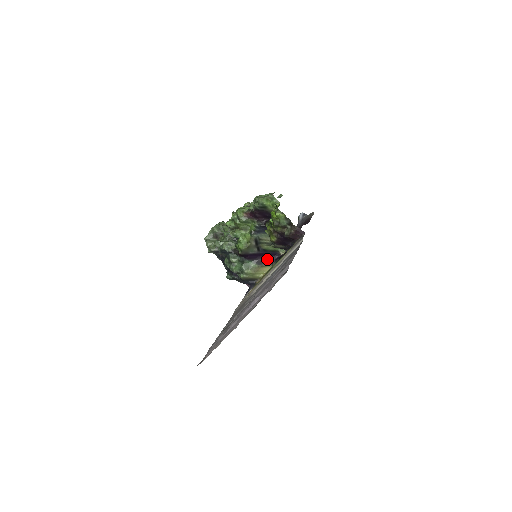
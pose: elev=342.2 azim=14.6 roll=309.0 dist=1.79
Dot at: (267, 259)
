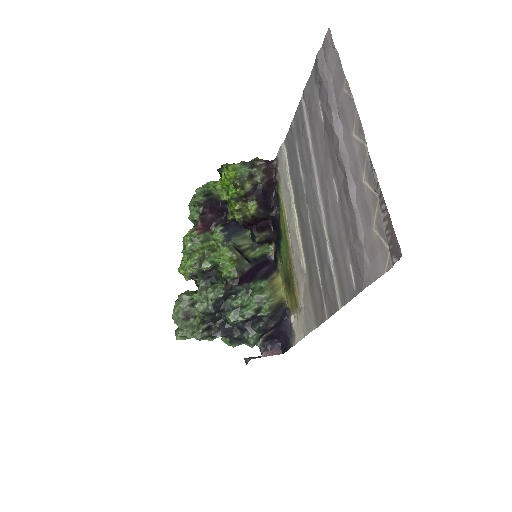
Dot at: (267, 270)
